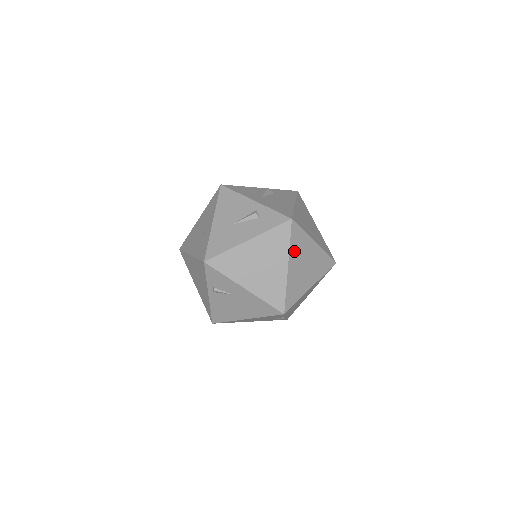
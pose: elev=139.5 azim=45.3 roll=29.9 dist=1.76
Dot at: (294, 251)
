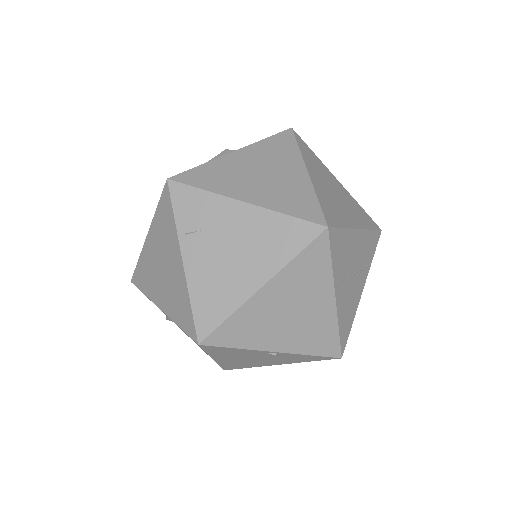
Dot at: (190, 230)
